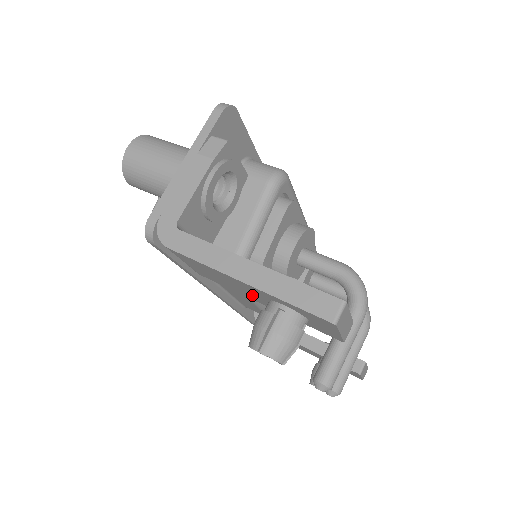
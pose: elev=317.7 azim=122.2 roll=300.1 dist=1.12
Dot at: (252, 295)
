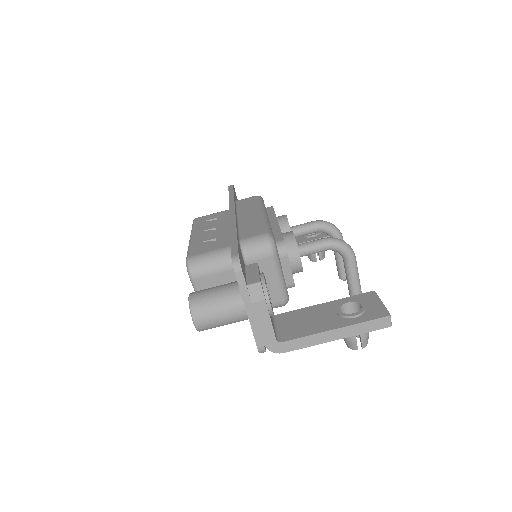
Dot at: occluded
